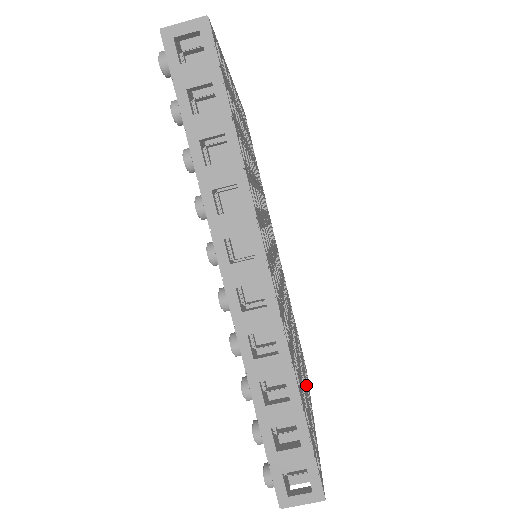
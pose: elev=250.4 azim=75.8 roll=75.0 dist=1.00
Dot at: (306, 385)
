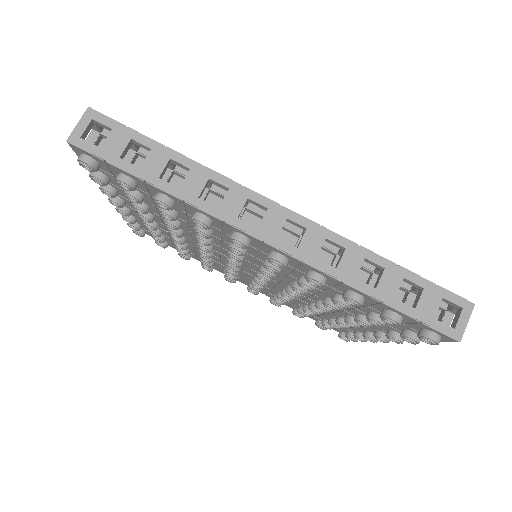
Dot at: occluded
